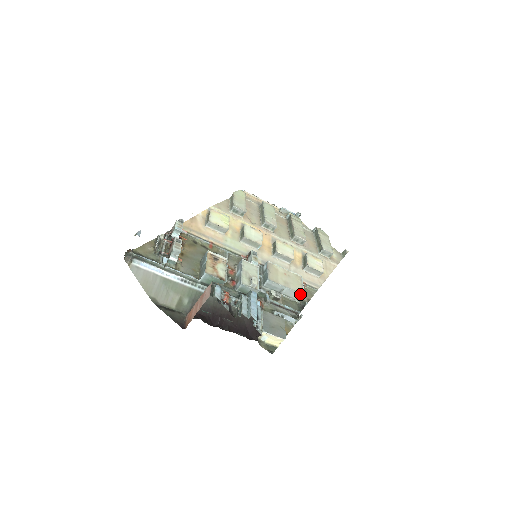
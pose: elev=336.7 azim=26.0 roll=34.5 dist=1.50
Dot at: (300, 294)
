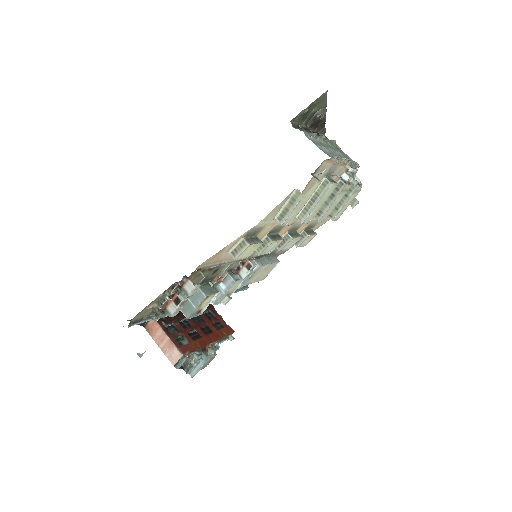
Dot at: (261, 280)
